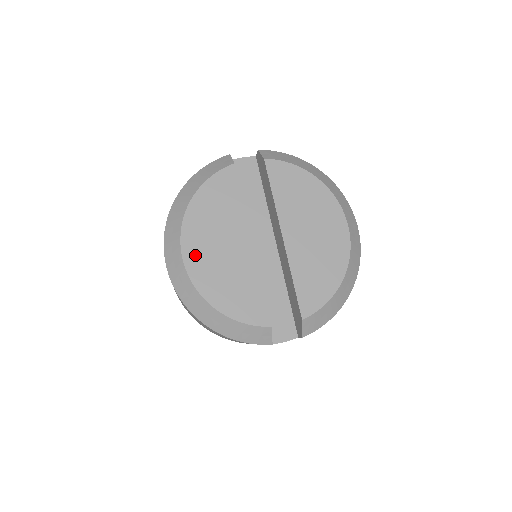
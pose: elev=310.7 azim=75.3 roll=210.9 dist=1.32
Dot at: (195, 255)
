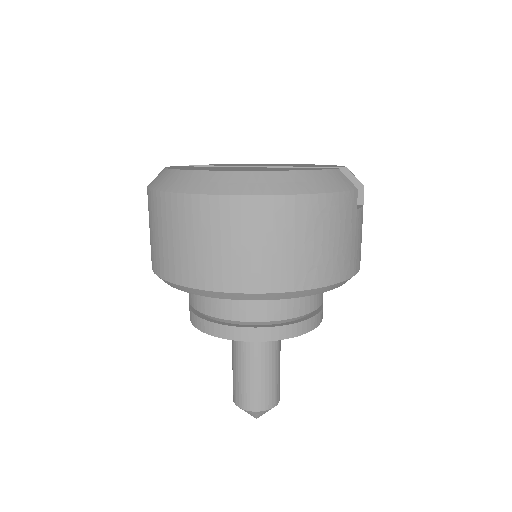
Dot at: occluded
